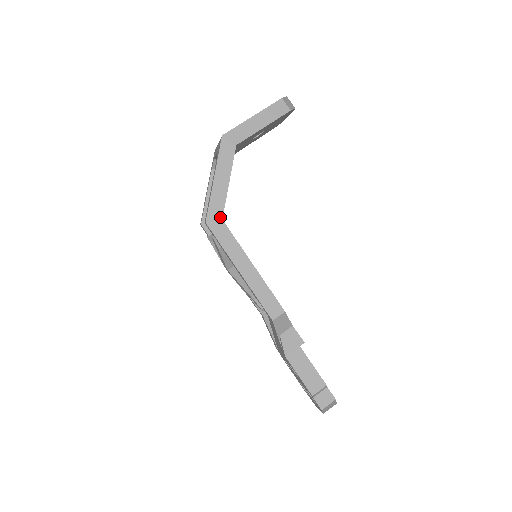
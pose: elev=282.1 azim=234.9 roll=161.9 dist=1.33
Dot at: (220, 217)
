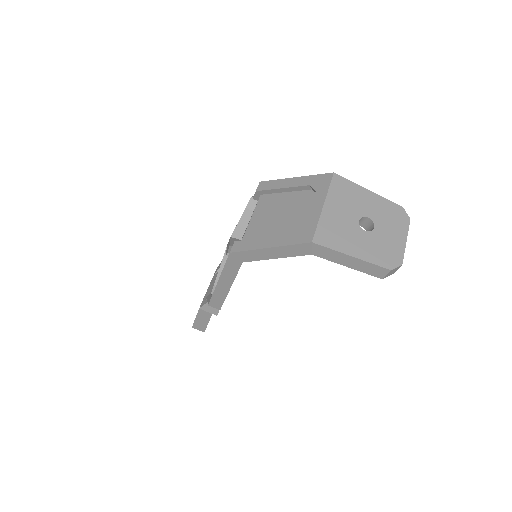
Dot at: (243, 260)
